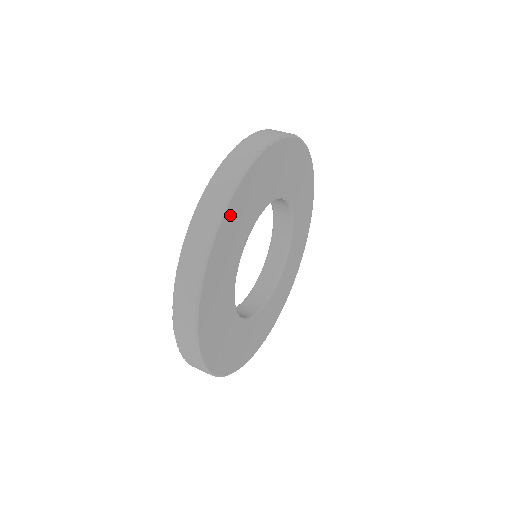
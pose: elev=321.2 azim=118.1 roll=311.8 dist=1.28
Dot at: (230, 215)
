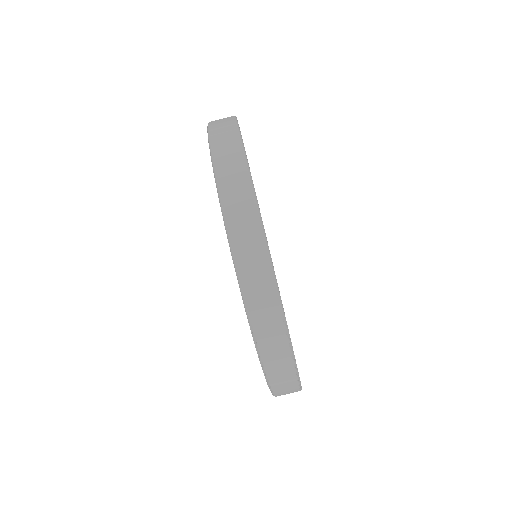
Dot at: occluded
